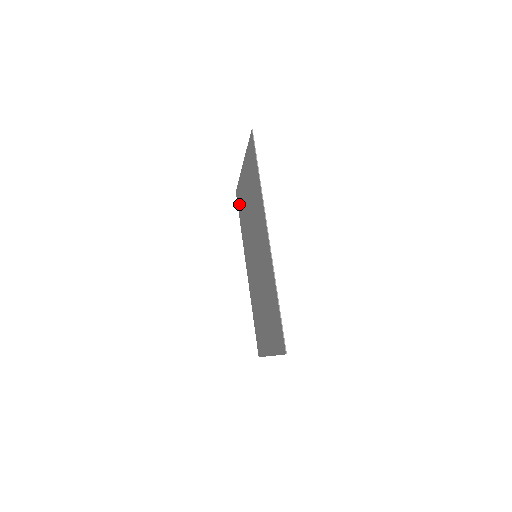
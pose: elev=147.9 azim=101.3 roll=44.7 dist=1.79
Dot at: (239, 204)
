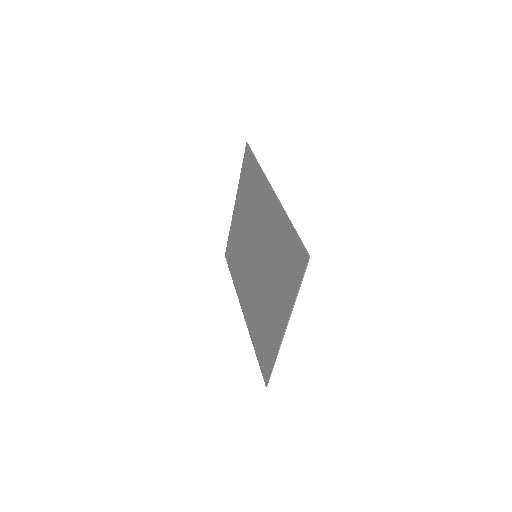
Dot at: (230, 256)
